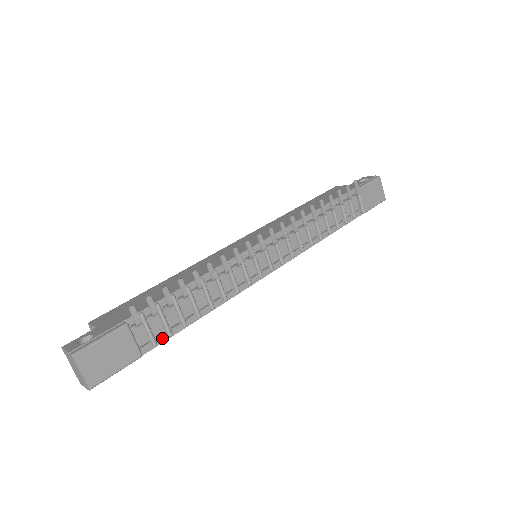
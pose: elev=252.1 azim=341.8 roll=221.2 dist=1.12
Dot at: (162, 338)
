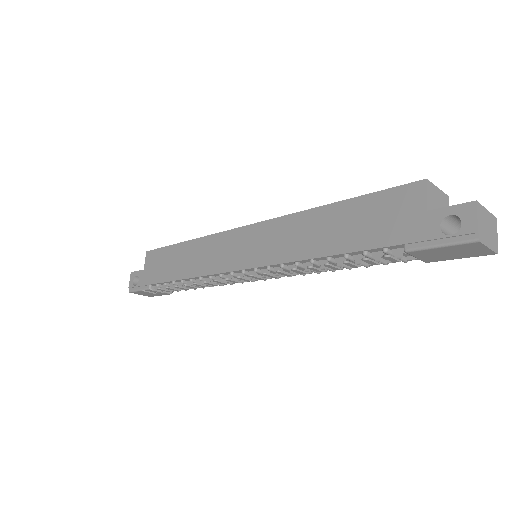
Dot at: occluded
